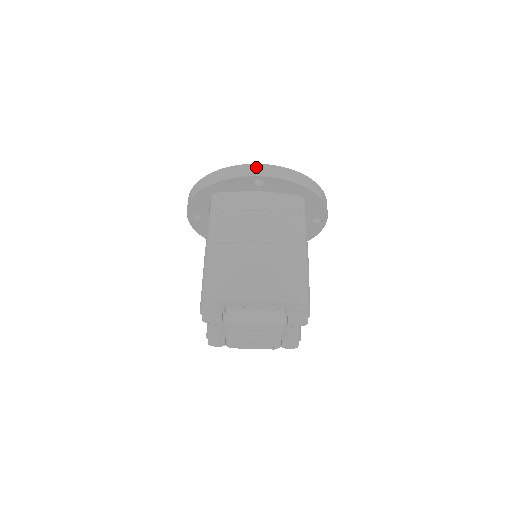
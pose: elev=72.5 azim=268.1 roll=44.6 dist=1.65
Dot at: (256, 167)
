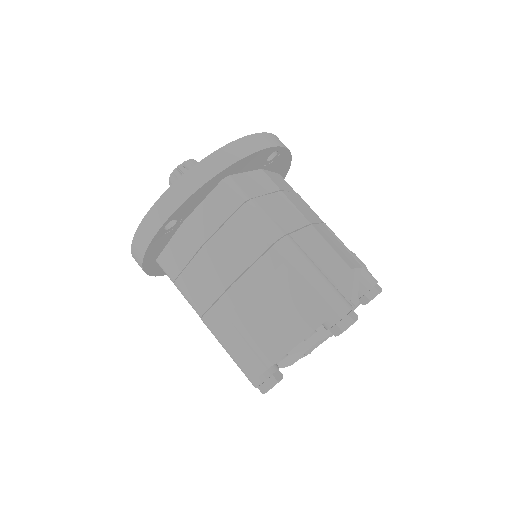
Dot at: (150, 218)
